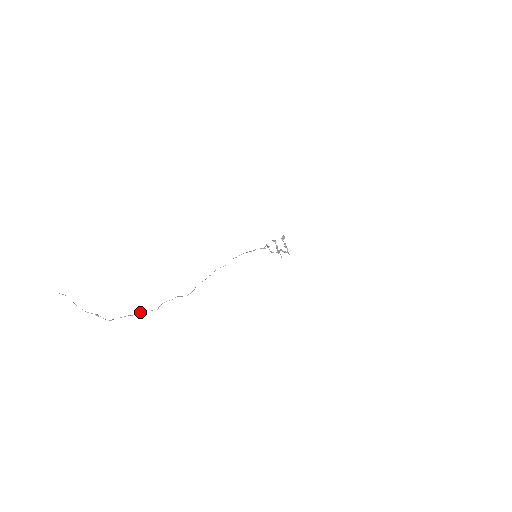
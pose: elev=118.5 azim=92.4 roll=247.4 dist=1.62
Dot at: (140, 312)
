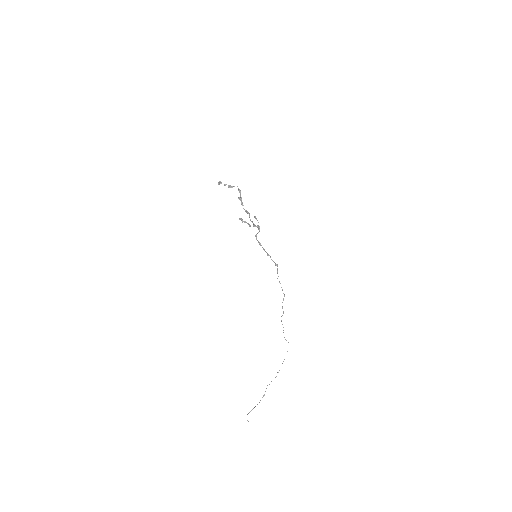
Dot at: occluded
